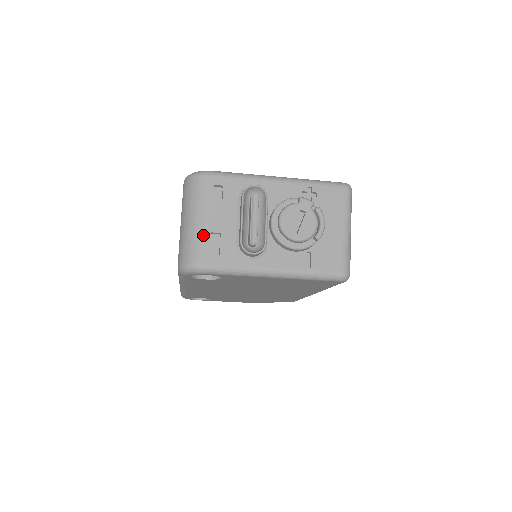
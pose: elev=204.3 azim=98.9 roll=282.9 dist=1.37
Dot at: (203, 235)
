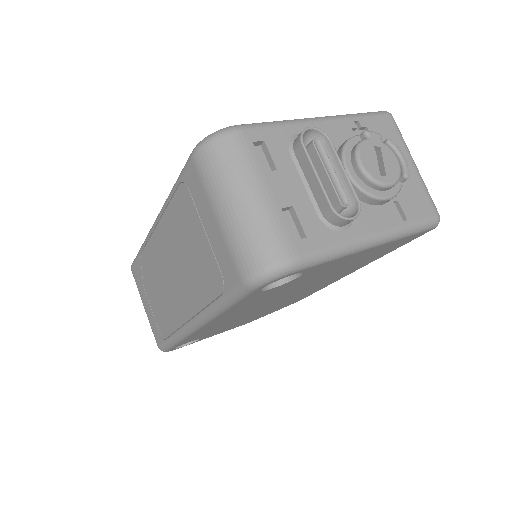
Dot at: (273, 216)
